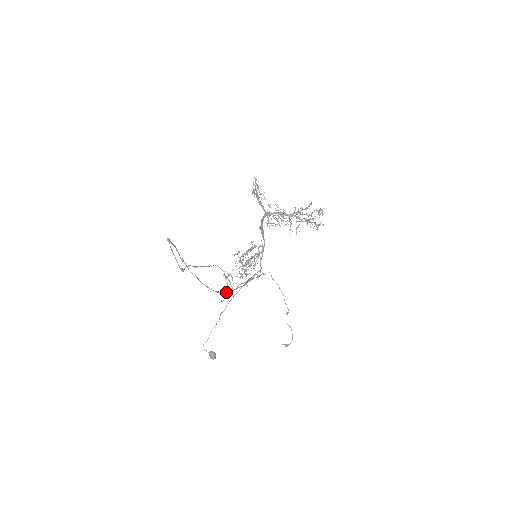
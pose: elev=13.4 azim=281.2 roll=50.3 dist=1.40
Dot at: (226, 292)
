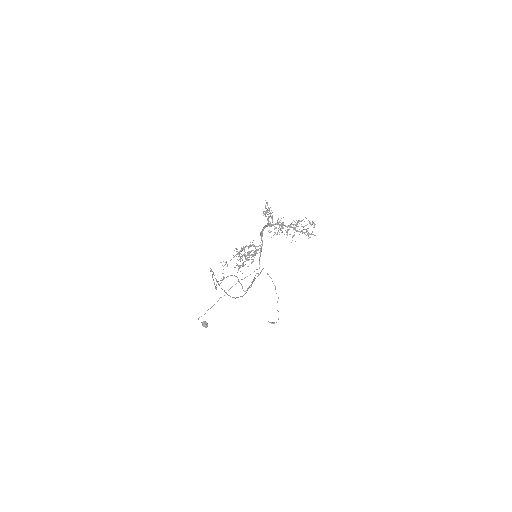
Dot at: (241, 296)
